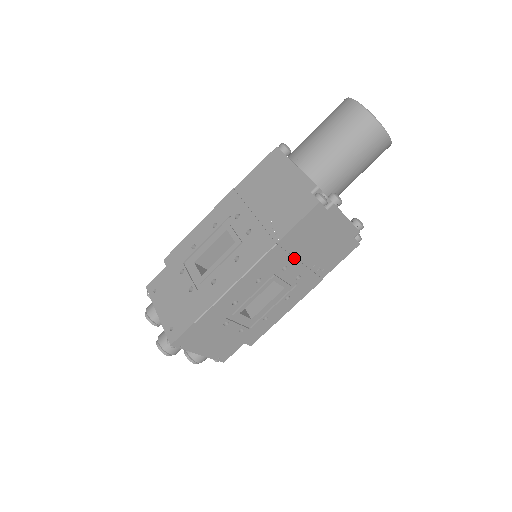
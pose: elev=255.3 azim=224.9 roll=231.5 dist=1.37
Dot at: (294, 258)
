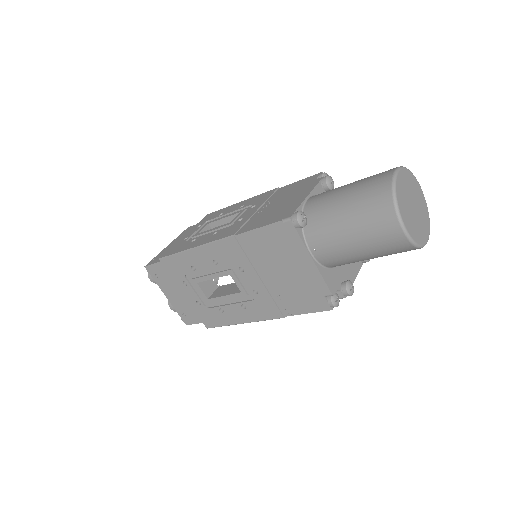
Dot at: occluded
